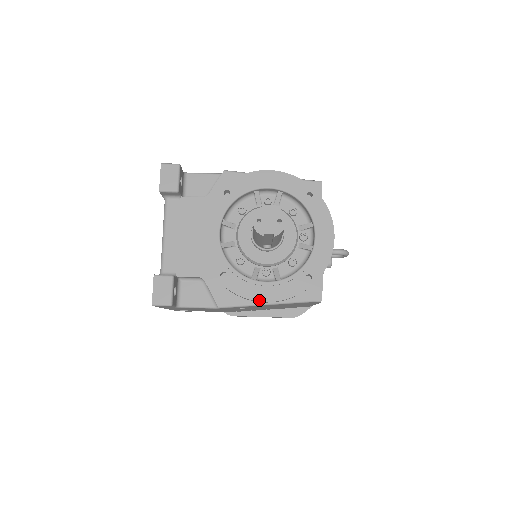
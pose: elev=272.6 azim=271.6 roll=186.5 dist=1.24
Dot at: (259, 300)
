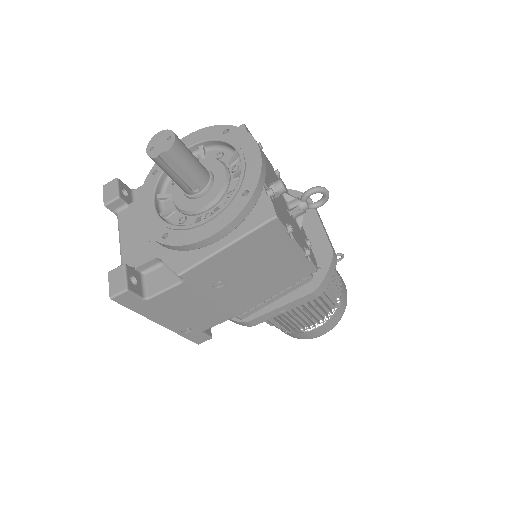
Dot at: (203, 239)
